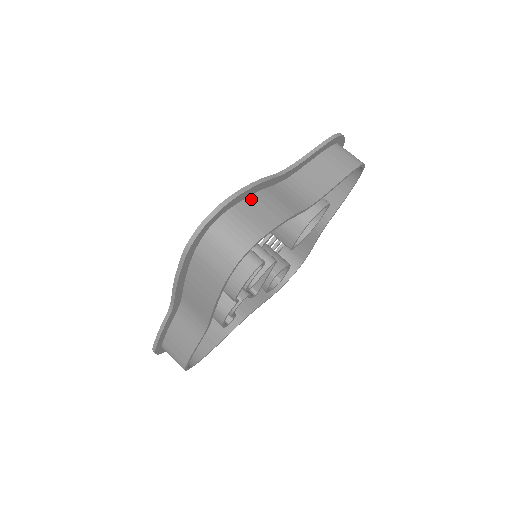
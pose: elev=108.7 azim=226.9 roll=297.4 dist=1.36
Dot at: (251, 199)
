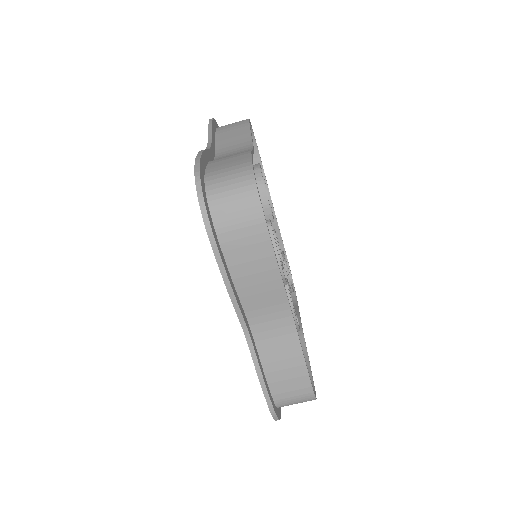
Dot at: (210, 165)
